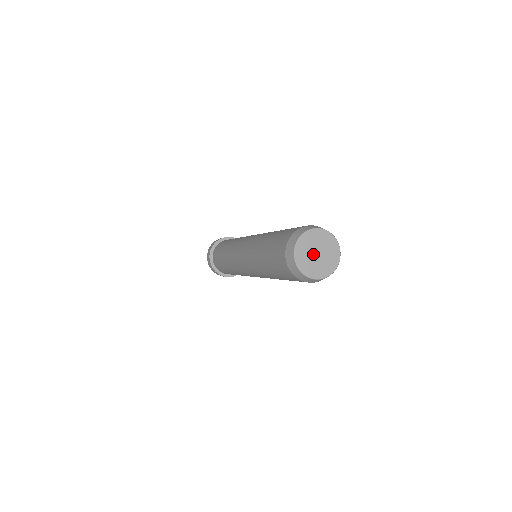
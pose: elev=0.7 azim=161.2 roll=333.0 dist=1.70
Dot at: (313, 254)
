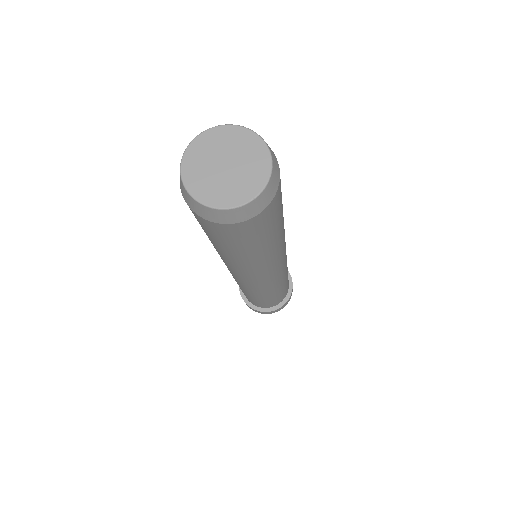
Dot at: (217, 169)
